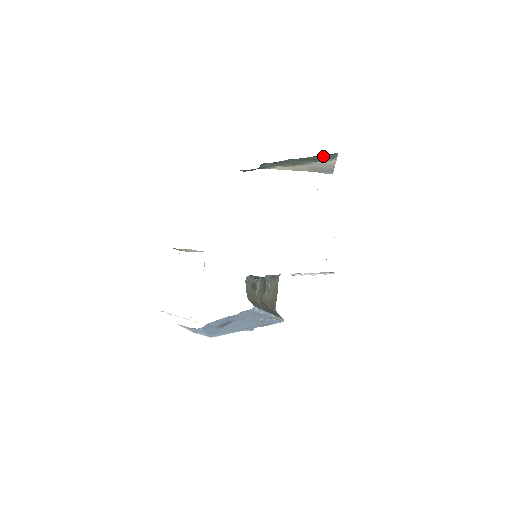
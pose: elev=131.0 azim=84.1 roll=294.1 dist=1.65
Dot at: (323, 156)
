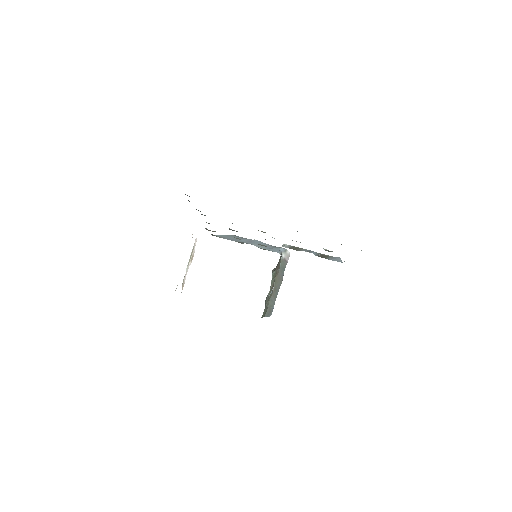
Dot at: occluded
